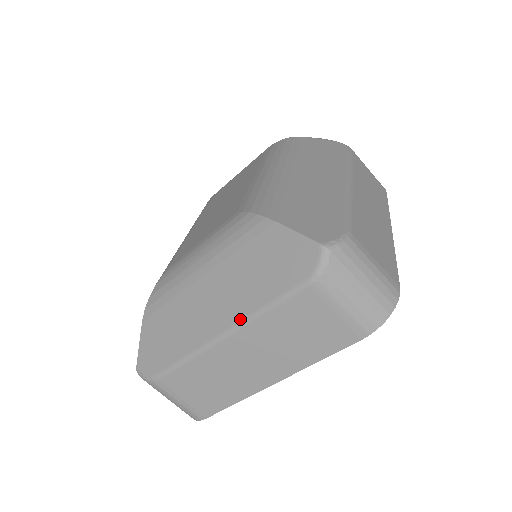
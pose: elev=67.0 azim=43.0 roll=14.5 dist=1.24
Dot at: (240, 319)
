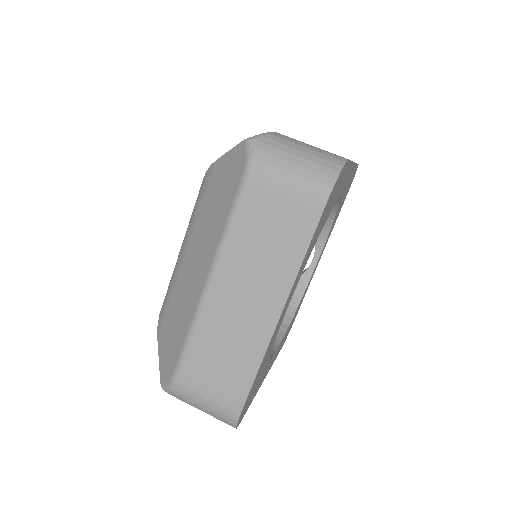
Dot at: (214, 253)
